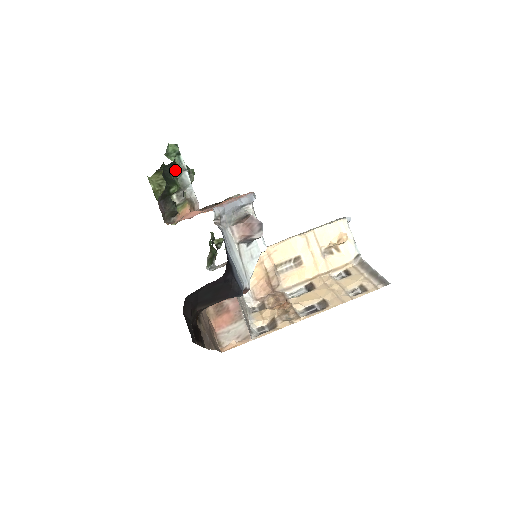
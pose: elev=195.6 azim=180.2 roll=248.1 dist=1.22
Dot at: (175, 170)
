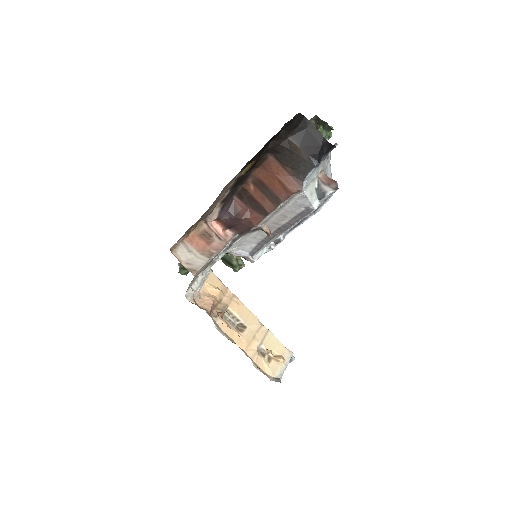
Dot at: (326, 132)
